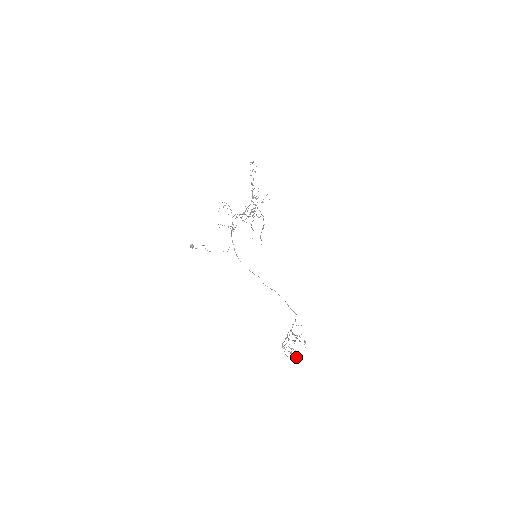
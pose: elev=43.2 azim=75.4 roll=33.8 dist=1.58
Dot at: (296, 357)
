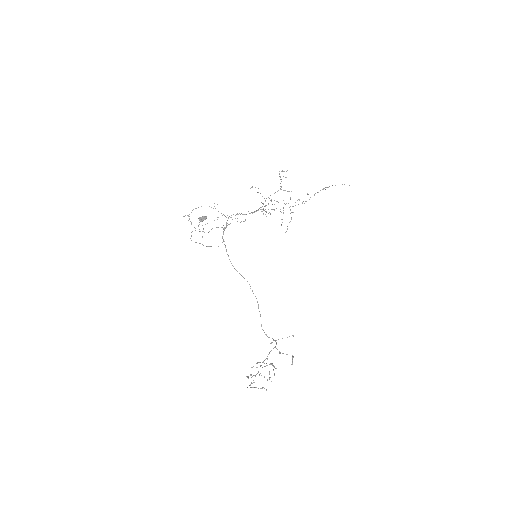
Dot at: (266, 389)
